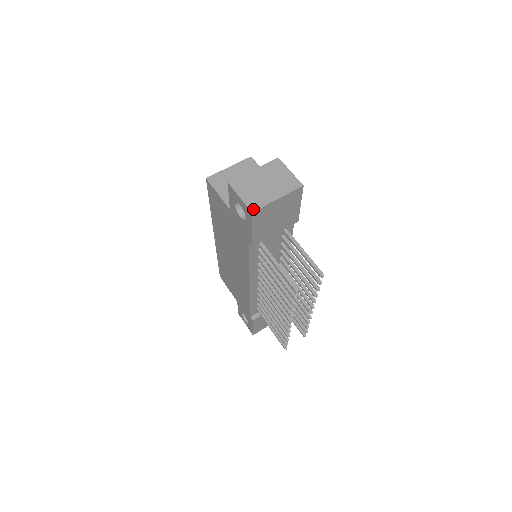
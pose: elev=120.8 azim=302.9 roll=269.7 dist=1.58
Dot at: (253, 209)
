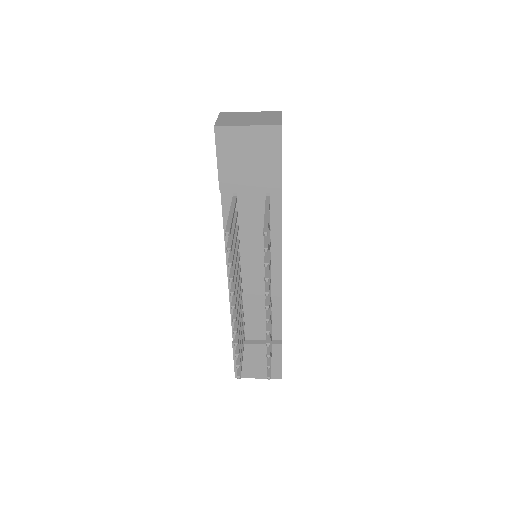
Dot at: (218, 125)
